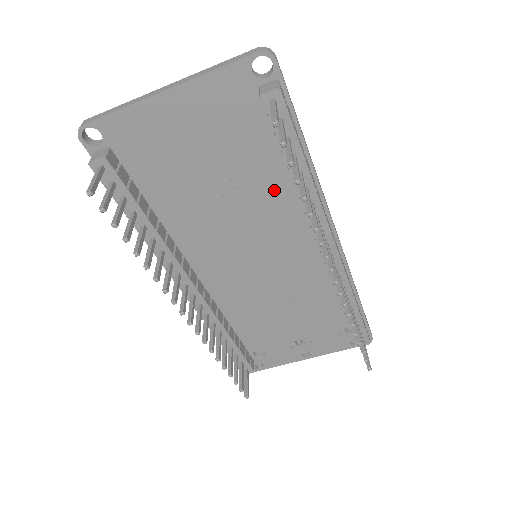
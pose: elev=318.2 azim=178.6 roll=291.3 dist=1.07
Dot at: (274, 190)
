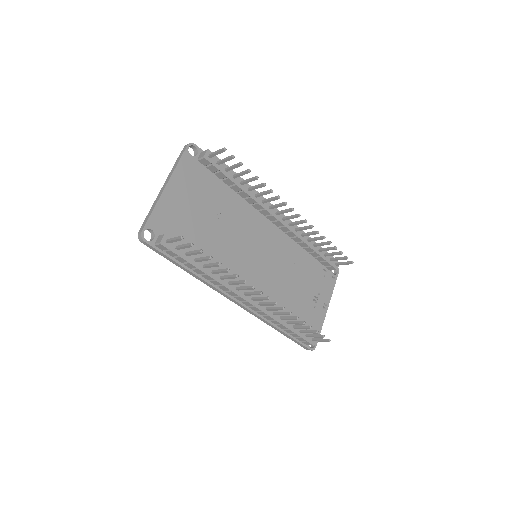
Dot at: (236, 207)
